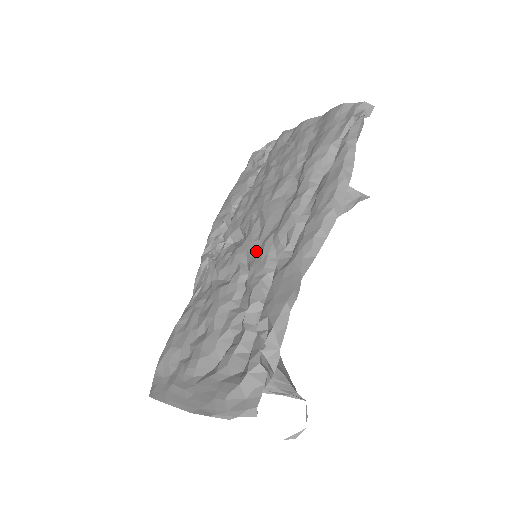
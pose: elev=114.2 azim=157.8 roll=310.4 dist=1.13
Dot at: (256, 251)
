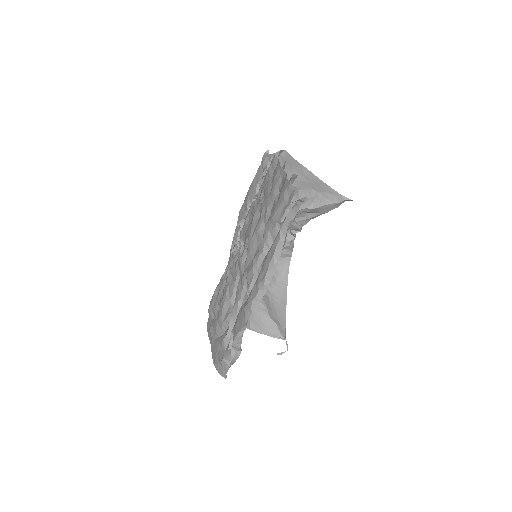
Dot at: (242, 274)
